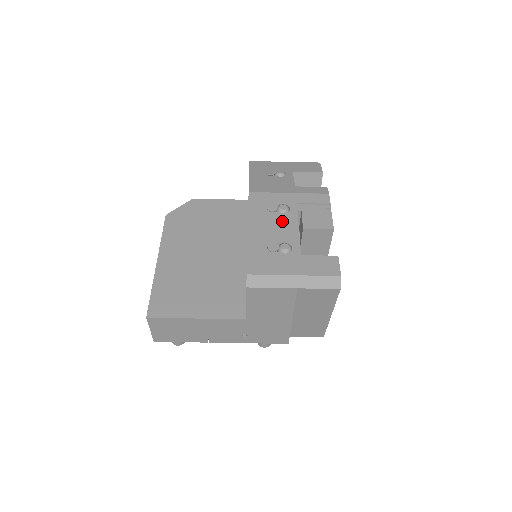
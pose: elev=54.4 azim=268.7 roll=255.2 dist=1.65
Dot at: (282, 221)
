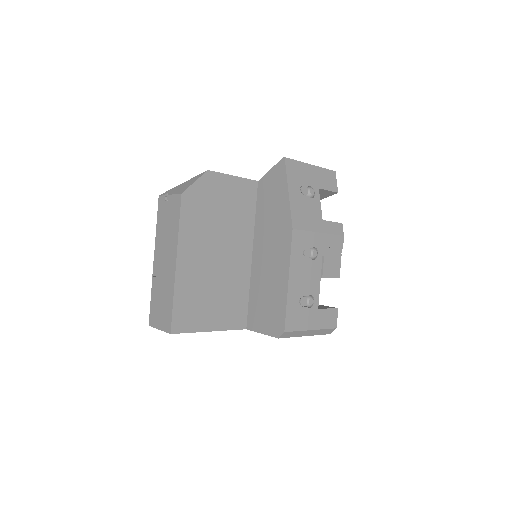
Dot at: (312, 270)
